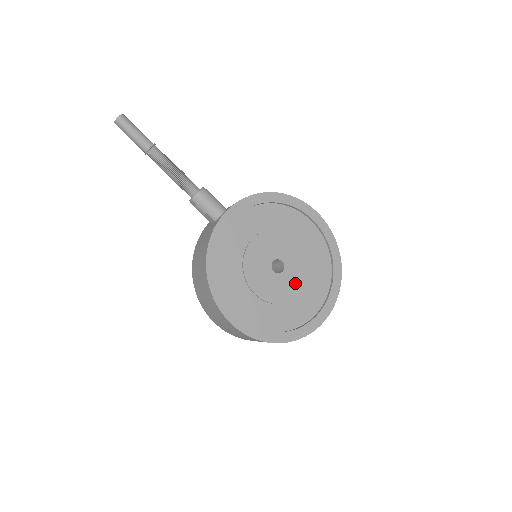
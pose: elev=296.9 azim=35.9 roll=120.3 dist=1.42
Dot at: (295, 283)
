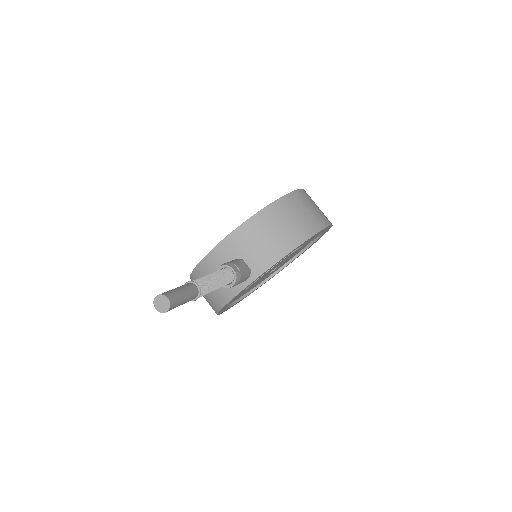
Dot at: occluded
